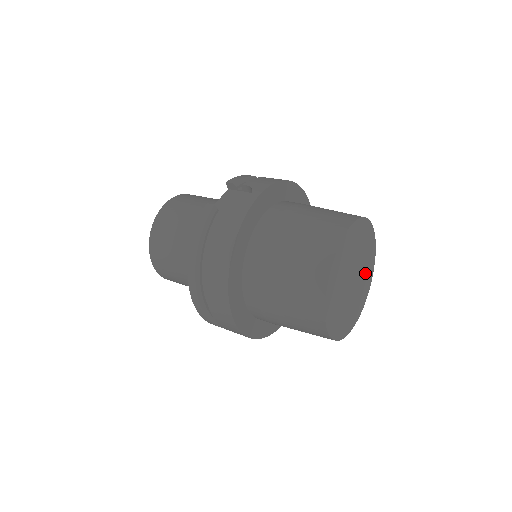
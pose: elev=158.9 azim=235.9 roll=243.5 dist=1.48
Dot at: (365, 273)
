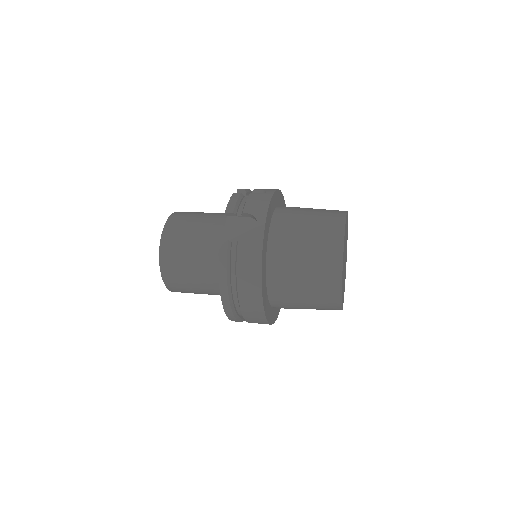
Dot at: (346, 246)
